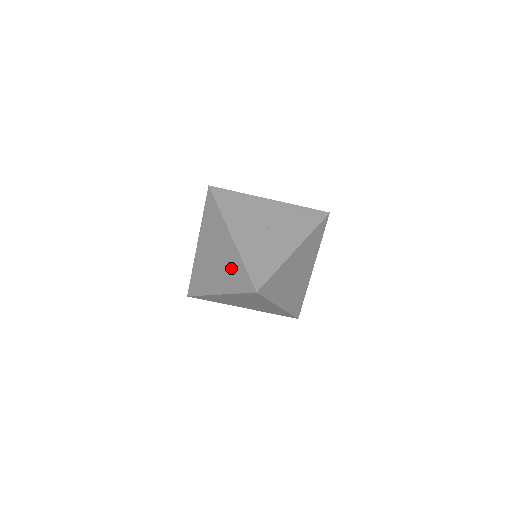
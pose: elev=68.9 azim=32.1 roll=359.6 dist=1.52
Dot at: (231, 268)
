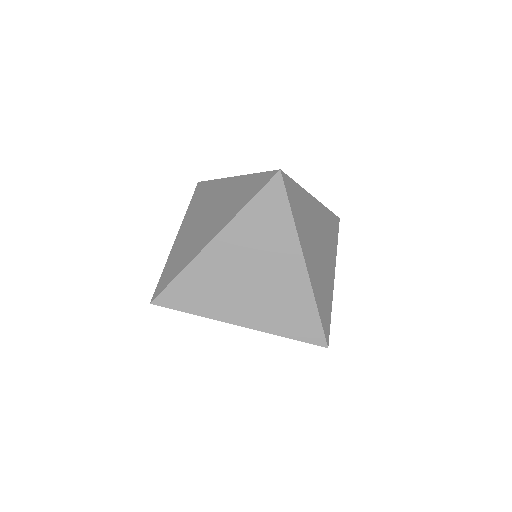
Dot at: (235, 196)
